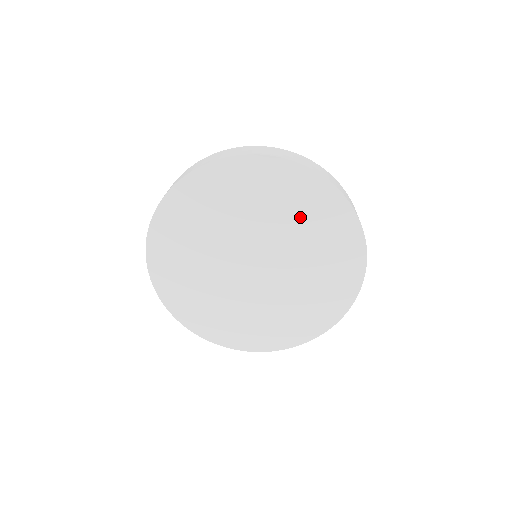
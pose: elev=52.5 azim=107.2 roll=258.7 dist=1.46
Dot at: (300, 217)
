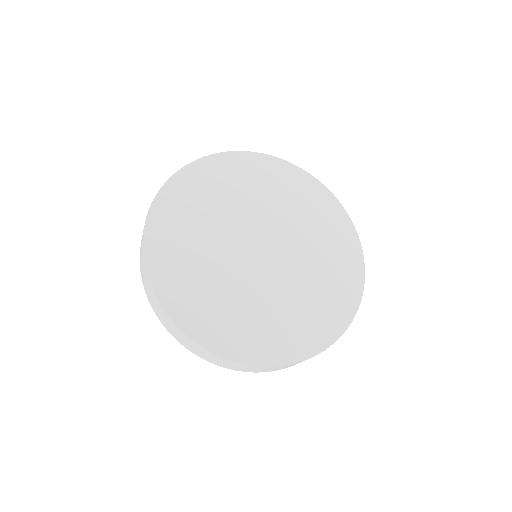
Dot at: (318, 230)
